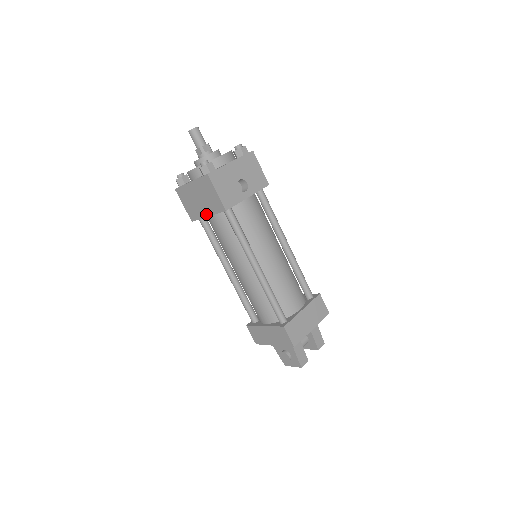
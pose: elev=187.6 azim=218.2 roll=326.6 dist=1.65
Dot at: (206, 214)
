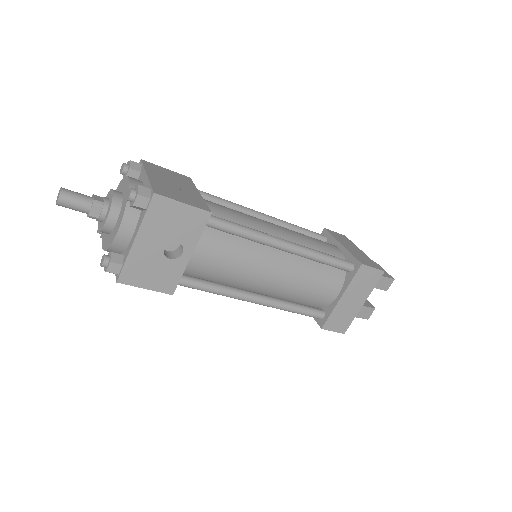
Dot at: occluded
